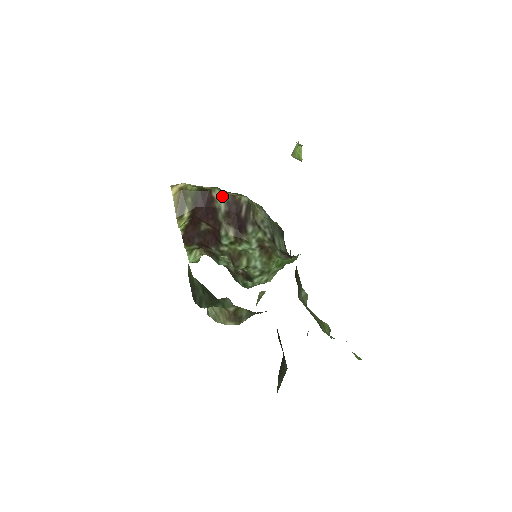
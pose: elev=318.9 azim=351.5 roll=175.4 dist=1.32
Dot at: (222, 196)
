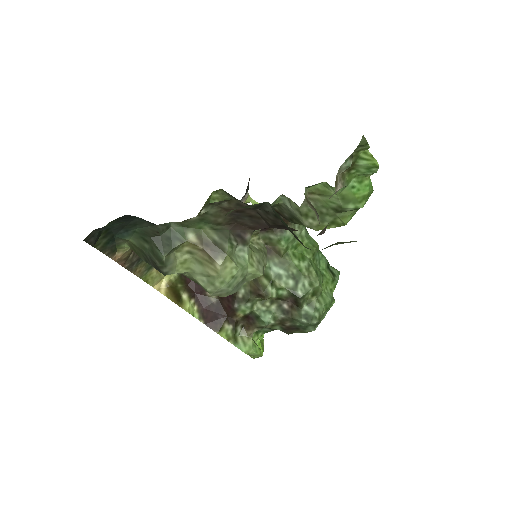
Dot at: occluded
